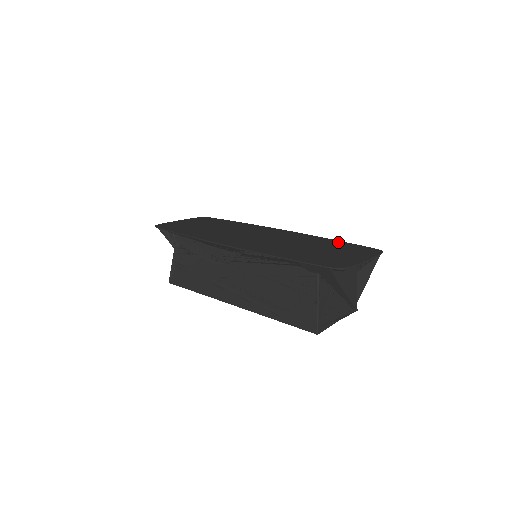
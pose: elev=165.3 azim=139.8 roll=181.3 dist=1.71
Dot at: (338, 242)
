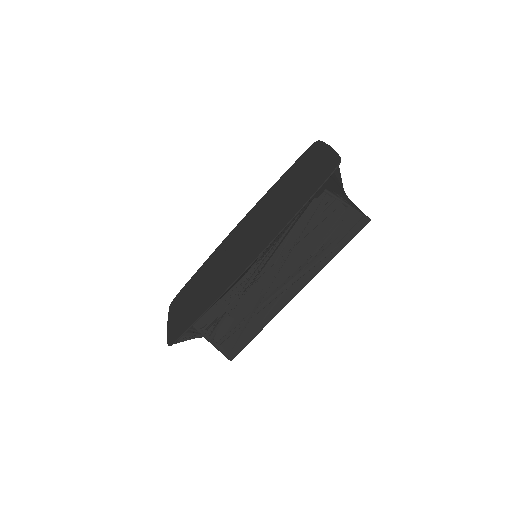
Dot at: (285, 176)
